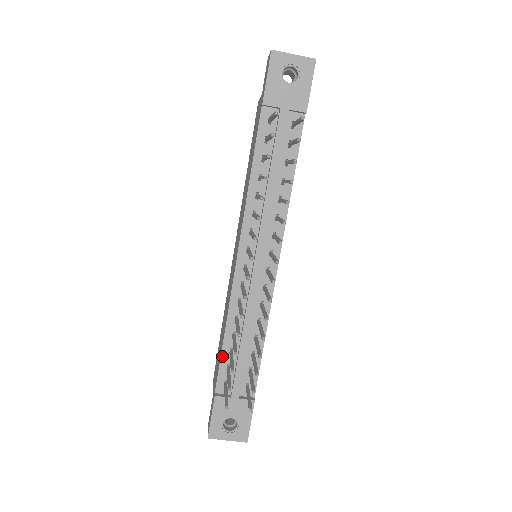
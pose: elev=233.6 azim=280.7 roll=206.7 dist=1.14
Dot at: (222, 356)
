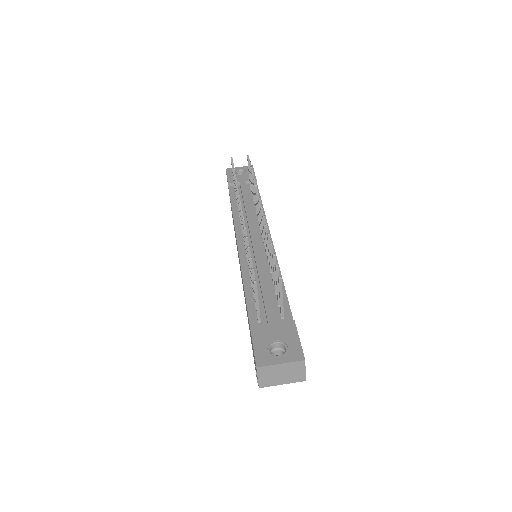
Dot at: (247, 301)
